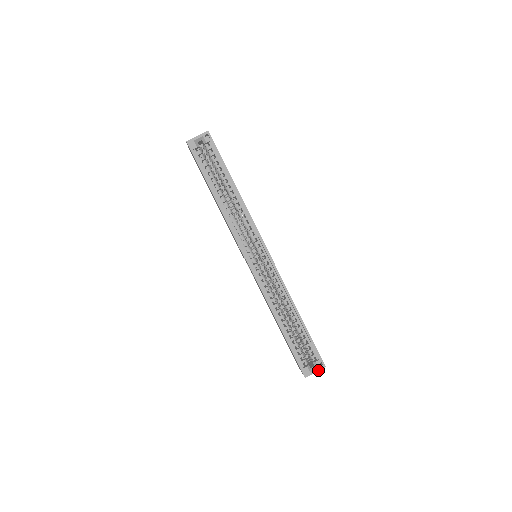
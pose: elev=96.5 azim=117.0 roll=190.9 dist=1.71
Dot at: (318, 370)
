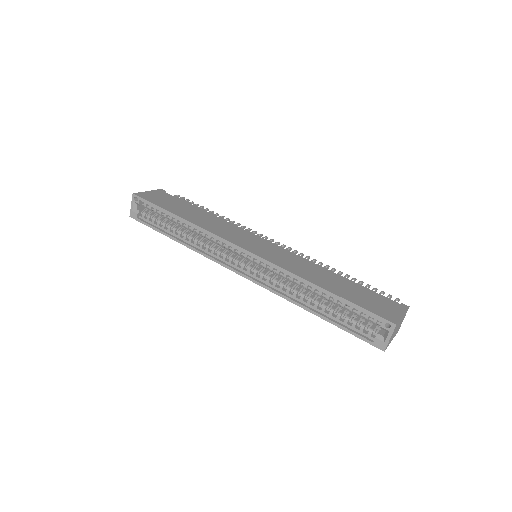
Dot at: (391, 334)
